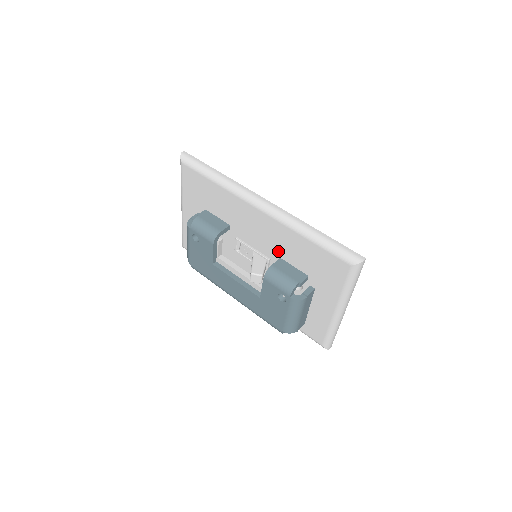
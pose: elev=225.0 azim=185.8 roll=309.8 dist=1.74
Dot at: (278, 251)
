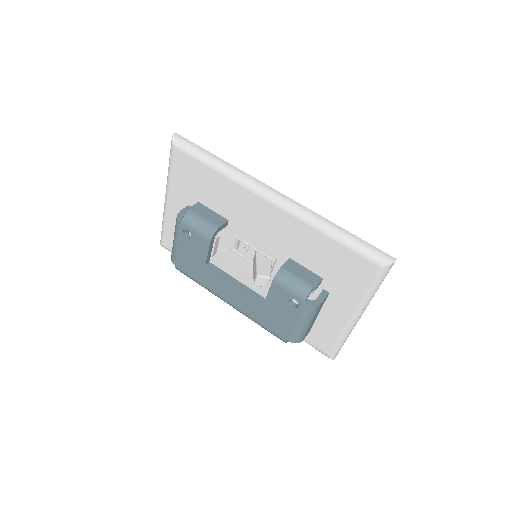
Dot at: (288, 250)
